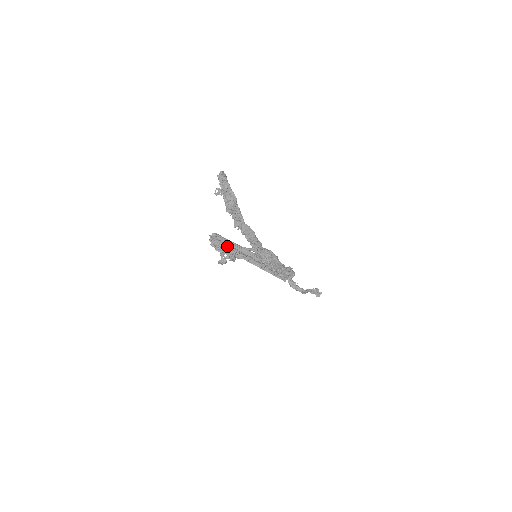
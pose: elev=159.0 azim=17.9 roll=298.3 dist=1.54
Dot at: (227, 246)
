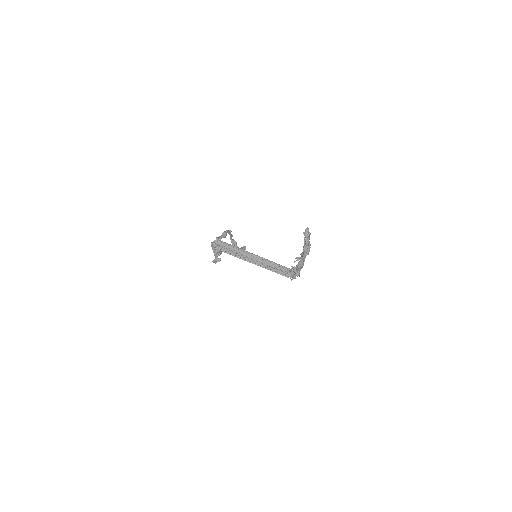
Dot at: (233, 252)
